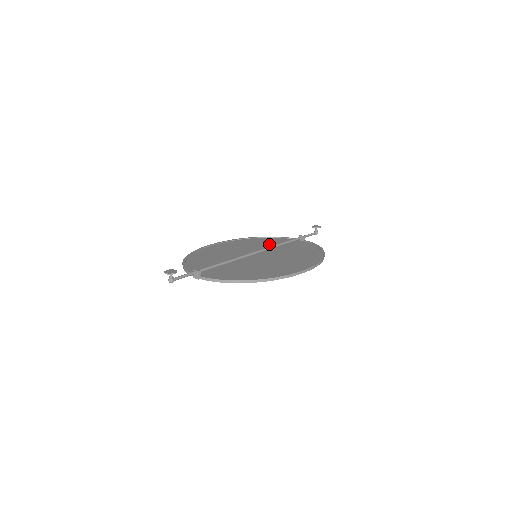
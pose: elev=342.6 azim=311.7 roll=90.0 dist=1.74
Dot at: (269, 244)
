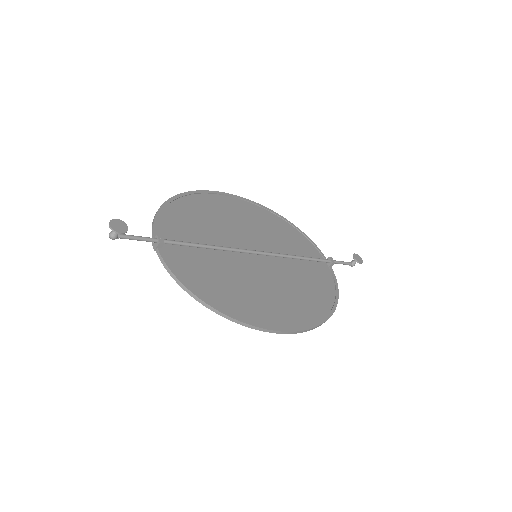
Dot at: (288, 243)
